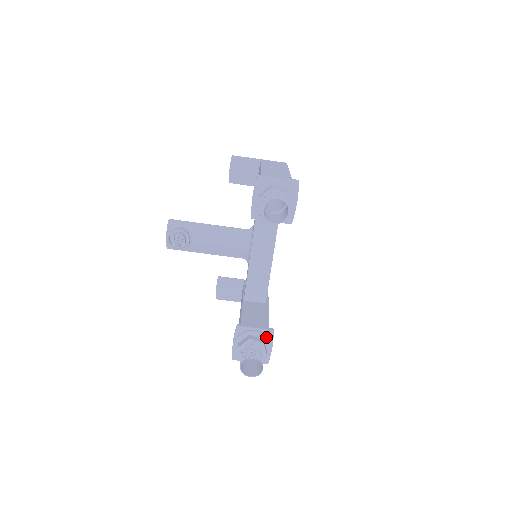
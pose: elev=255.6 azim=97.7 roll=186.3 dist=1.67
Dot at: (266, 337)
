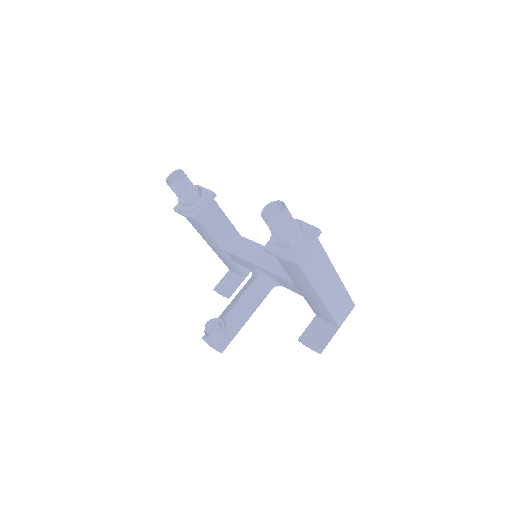
Dot at: occluded
